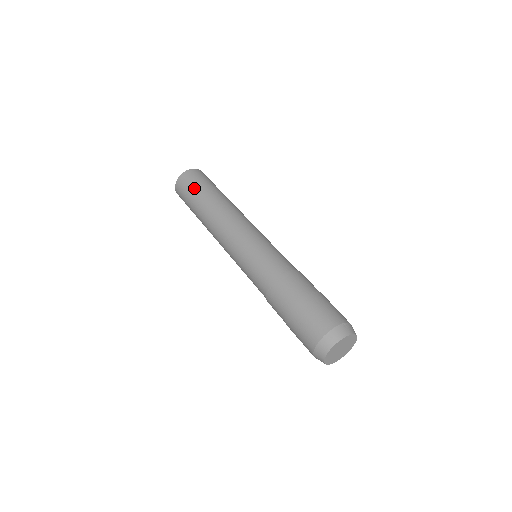
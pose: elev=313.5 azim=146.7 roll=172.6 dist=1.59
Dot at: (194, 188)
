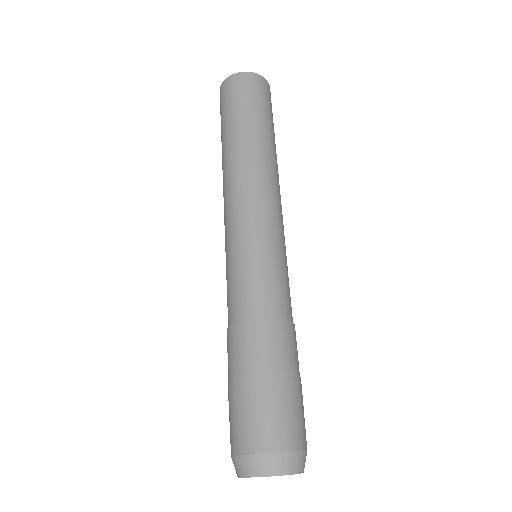
Dot at: (255, 104)
